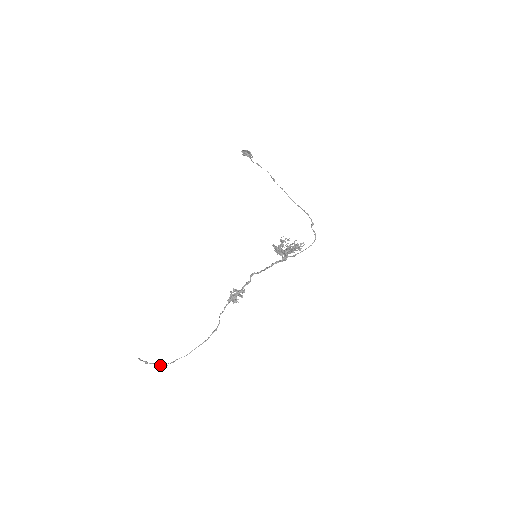
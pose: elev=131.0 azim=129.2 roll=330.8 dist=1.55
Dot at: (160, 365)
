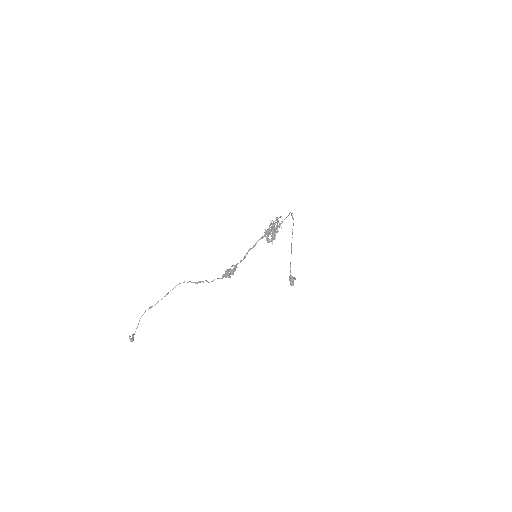
Dot at: occluded
